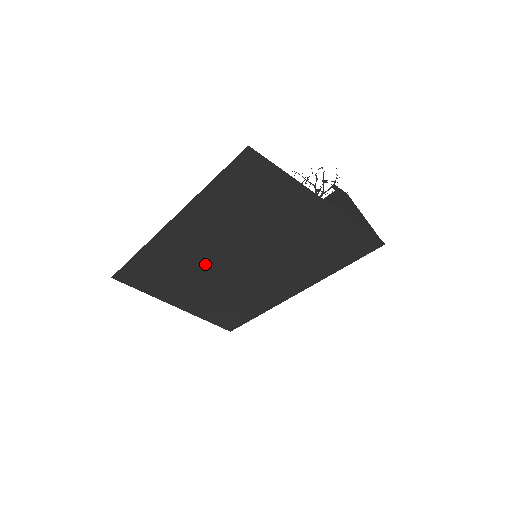
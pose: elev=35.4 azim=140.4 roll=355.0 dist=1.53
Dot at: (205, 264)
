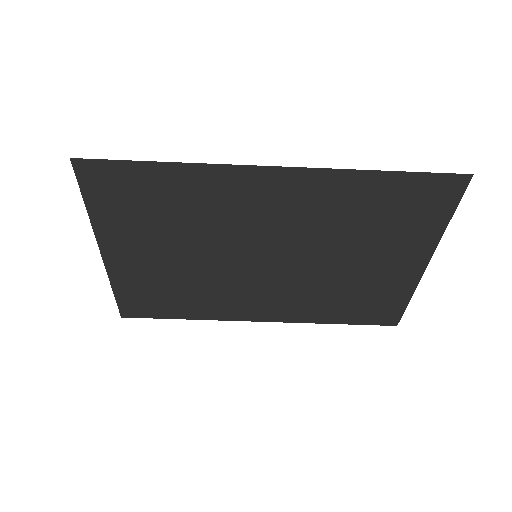
Dot at: (230, 236)
